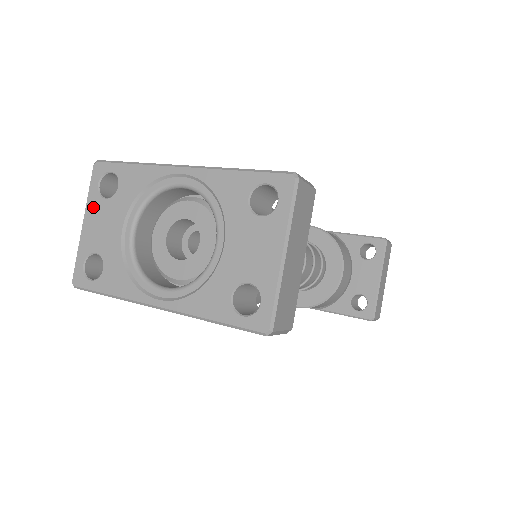
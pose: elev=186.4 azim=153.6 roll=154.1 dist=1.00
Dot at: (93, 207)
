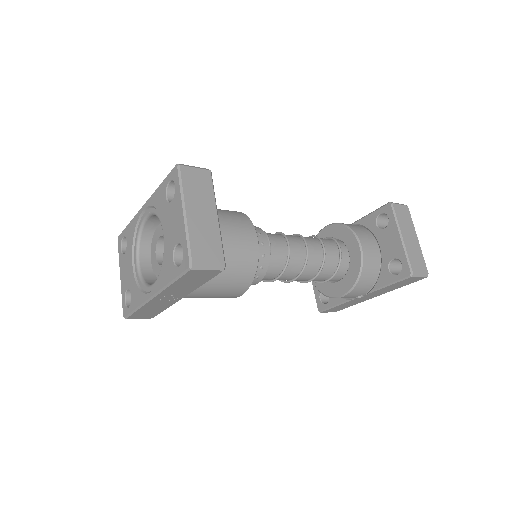
Dot at: (121, 263)
